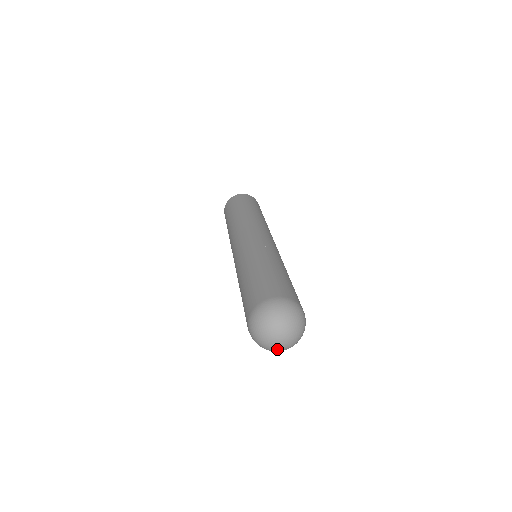
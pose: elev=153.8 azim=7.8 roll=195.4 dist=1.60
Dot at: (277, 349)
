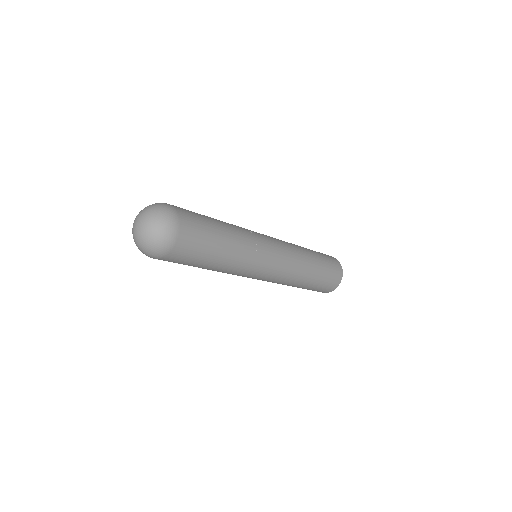
Dot at: (144, 239)
